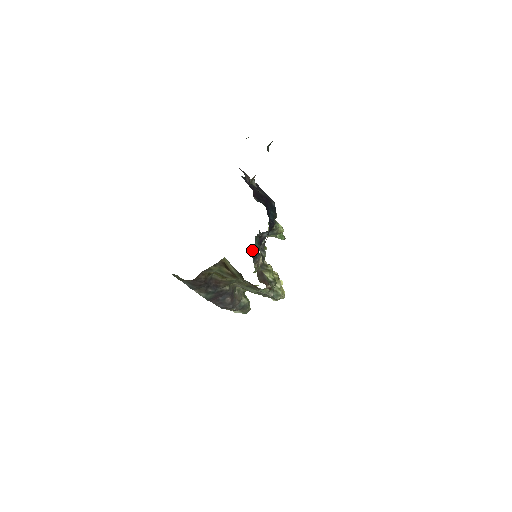
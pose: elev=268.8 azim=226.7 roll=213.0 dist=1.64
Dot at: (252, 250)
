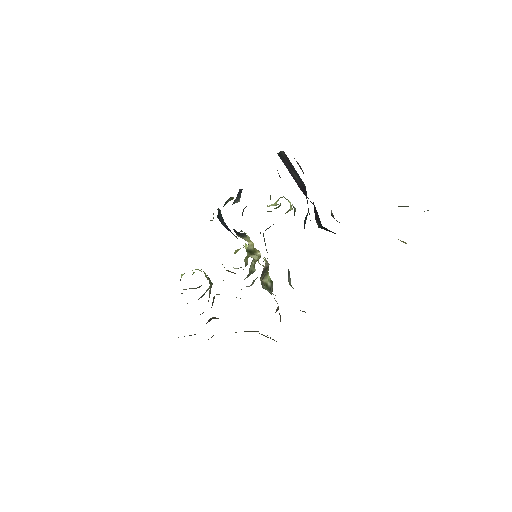
Dot at: occluded
